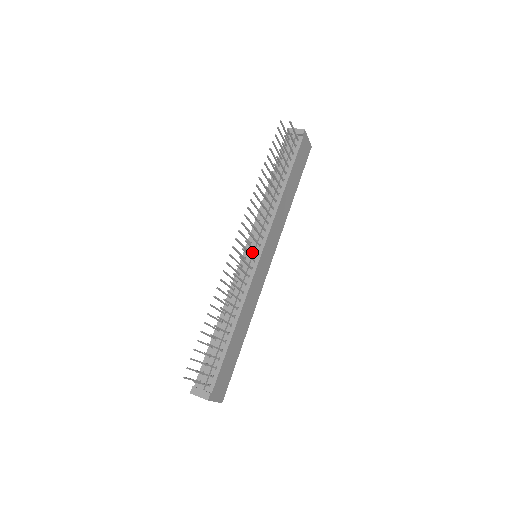
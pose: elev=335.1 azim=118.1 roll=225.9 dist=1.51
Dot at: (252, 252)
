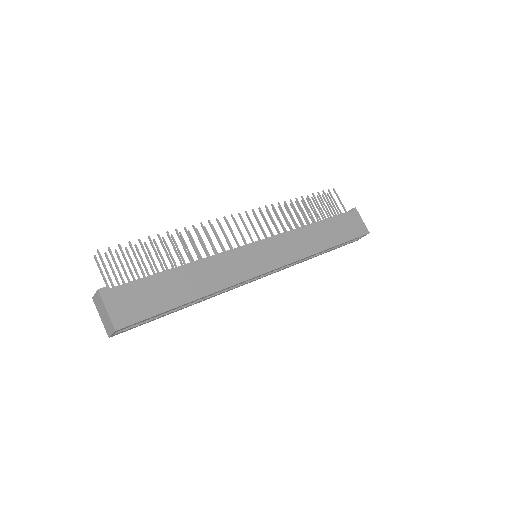
Dot at: (250, 243)
